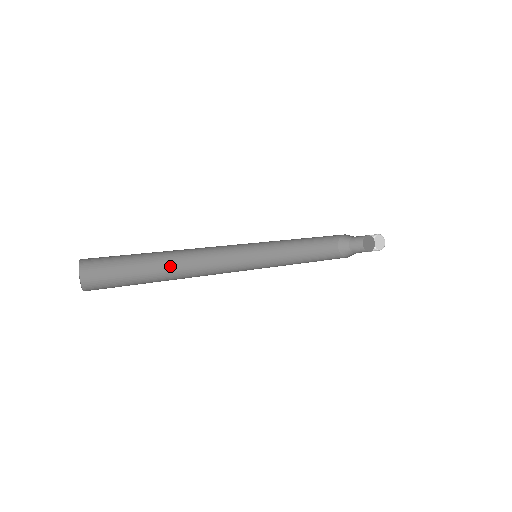
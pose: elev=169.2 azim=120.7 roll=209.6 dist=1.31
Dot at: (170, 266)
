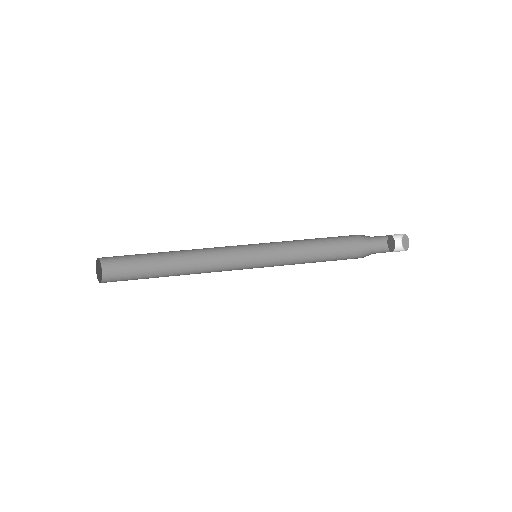
Dot at: (176, 252)
